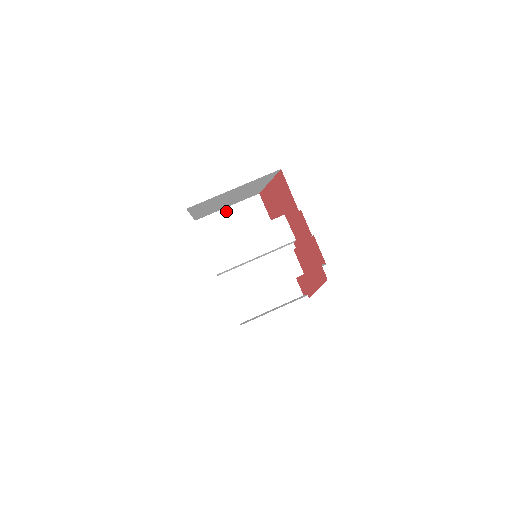
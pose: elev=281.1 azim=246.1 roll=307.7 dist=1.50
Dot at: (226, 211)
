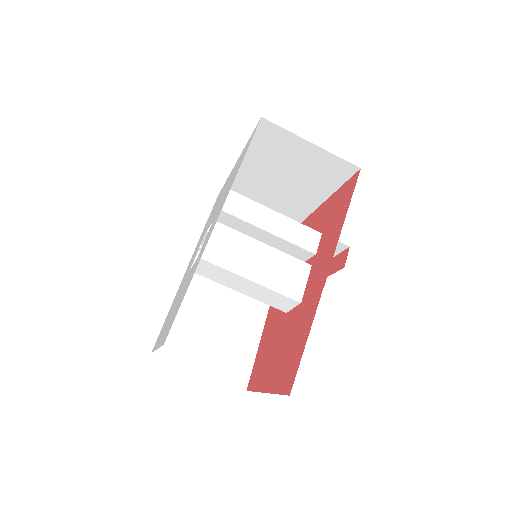
Dot at: (306, 144)
